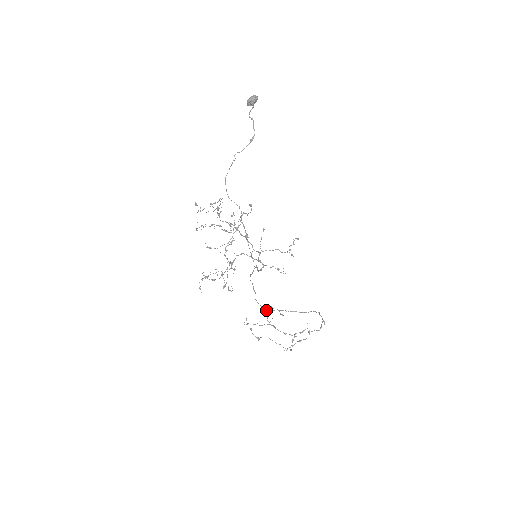
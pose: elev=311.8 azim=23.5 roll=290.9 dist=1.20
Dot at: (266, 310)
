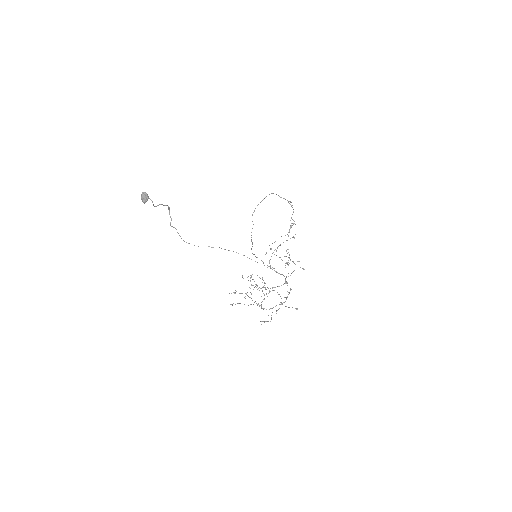
Dot at: occluded
